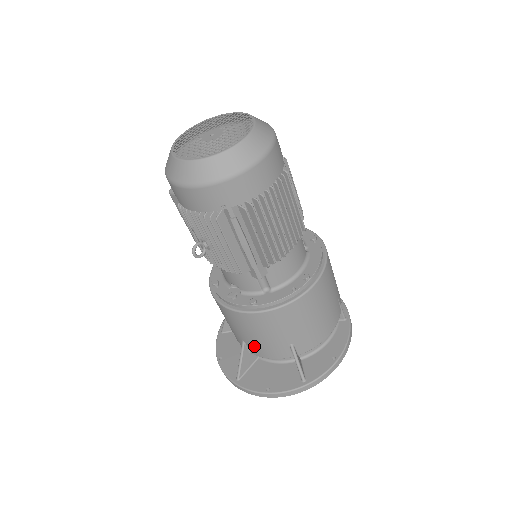
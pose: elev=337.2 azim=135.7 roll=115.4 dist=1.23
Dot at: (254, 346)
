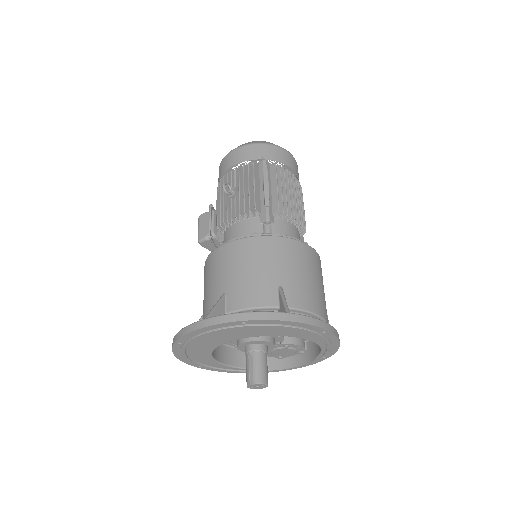
Dot at: (237, 291)
